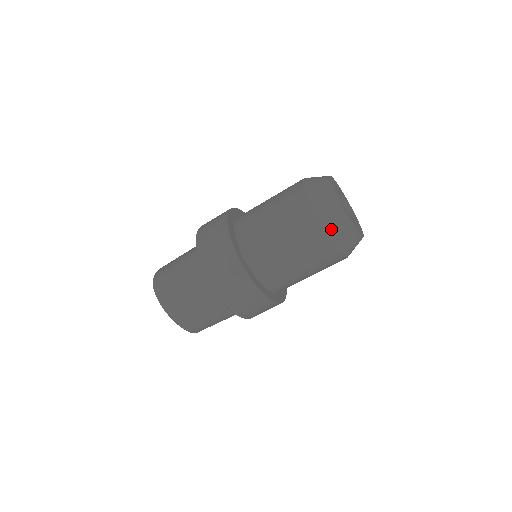
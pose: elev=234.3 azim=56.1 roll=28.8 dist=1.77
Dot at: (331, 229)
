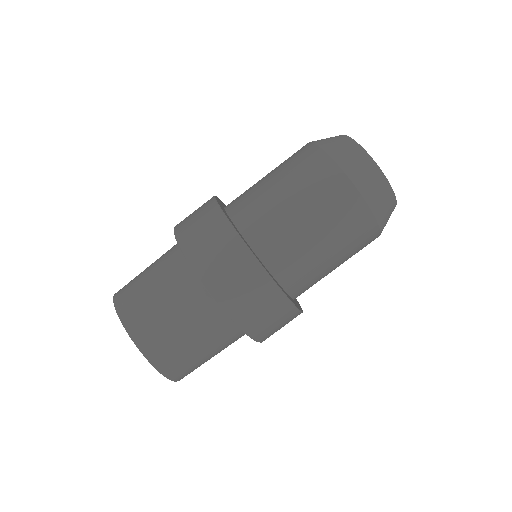
Dot at: (345, 162)
